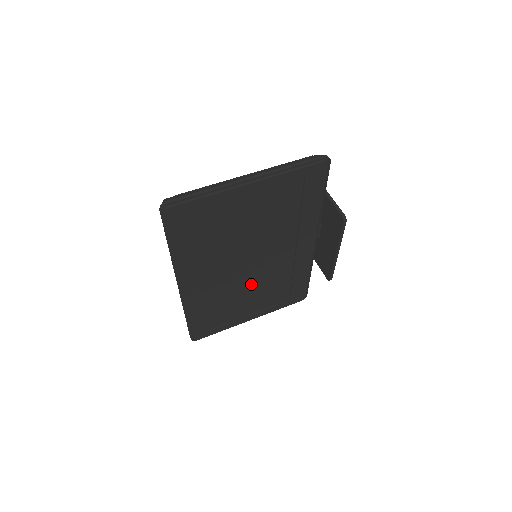
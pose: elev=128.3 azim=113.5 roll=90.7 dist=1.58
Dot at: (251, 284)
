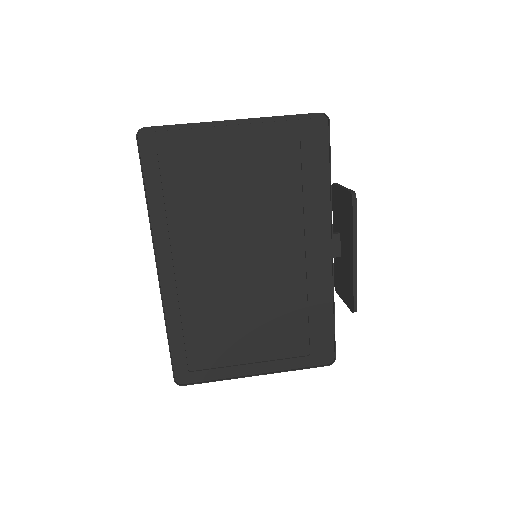
Dot at: (251, 300)
